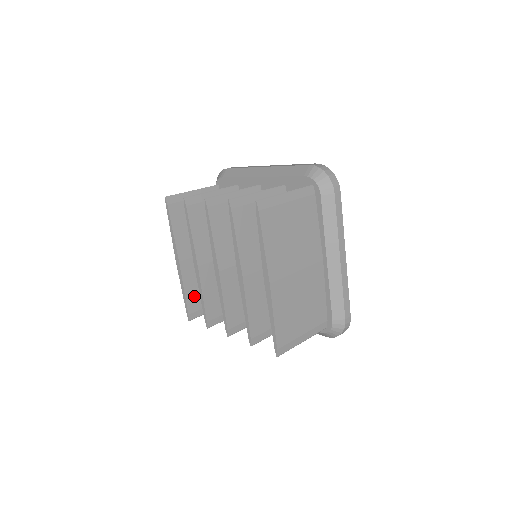
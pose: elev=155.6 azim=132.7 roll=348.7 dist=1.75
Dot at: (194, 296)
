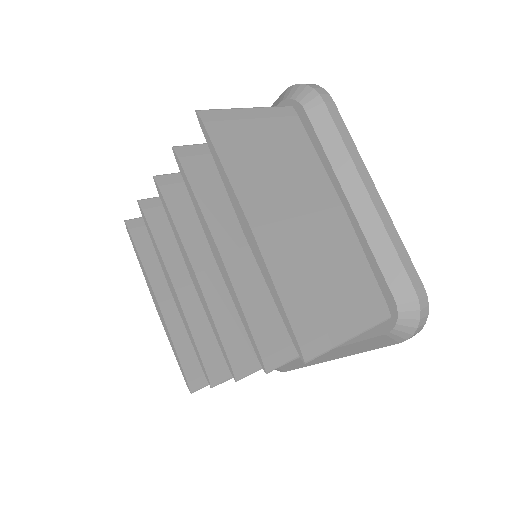
Dot at: (192, 353)
